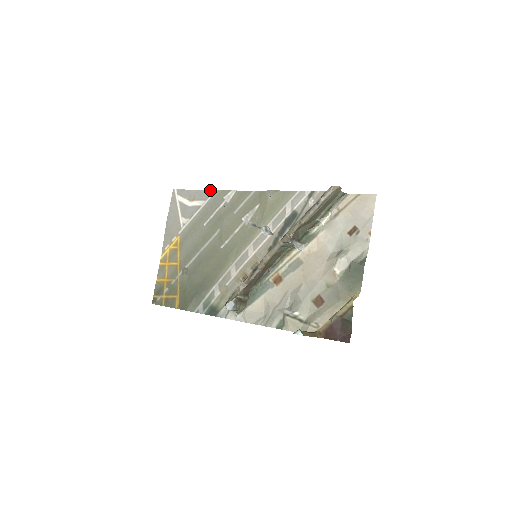
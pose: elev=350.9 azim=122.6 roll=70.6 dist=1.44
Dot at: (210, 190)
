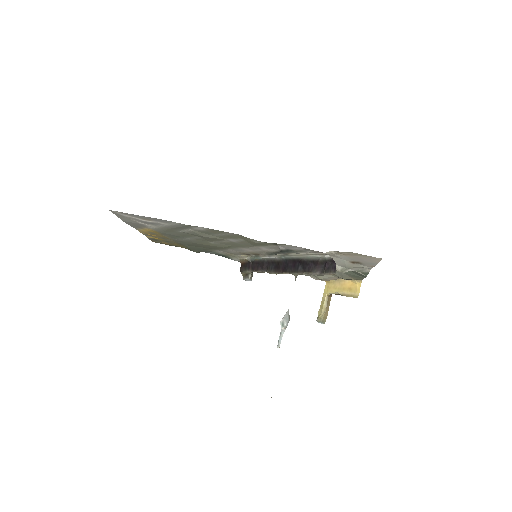
Dot at: (168, 221)
